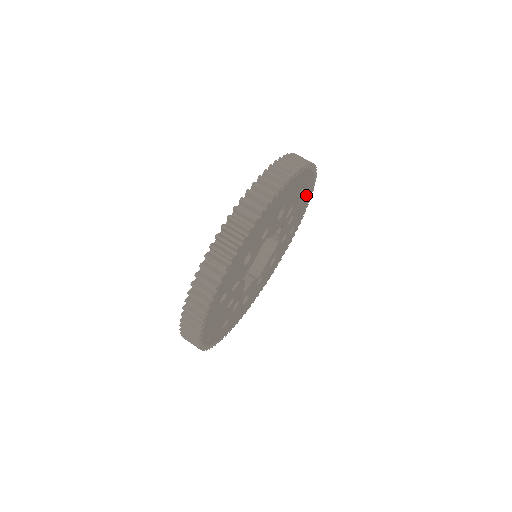
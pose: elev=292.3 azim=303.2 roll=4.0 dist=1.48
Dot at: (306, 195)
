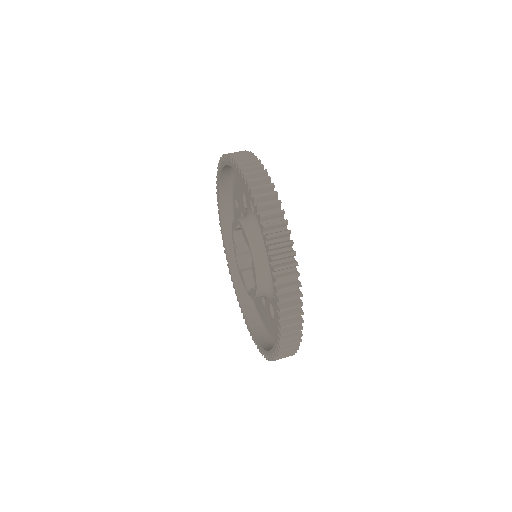
Dot at: occluded
